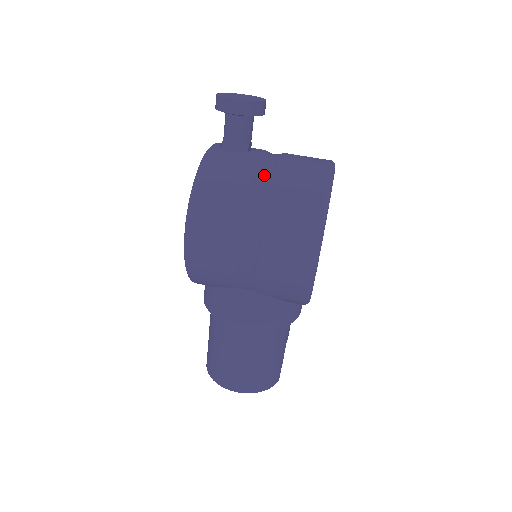
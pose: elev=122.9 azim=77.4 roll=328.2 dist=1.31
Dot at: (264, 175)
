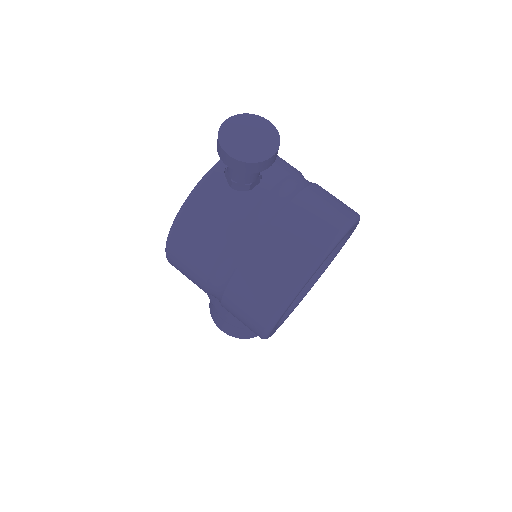
Dot at: (246, 236)
